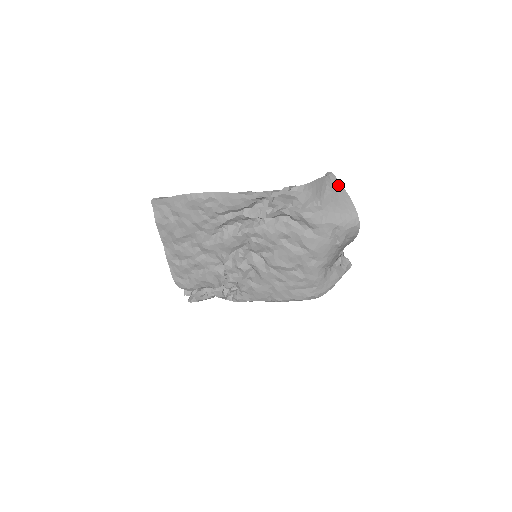
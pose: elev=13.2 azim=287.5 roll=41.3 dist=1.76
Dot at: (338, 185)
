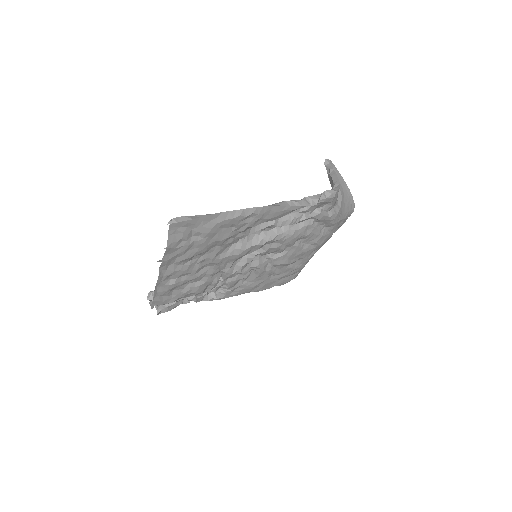
Dot at: (339, 175)
